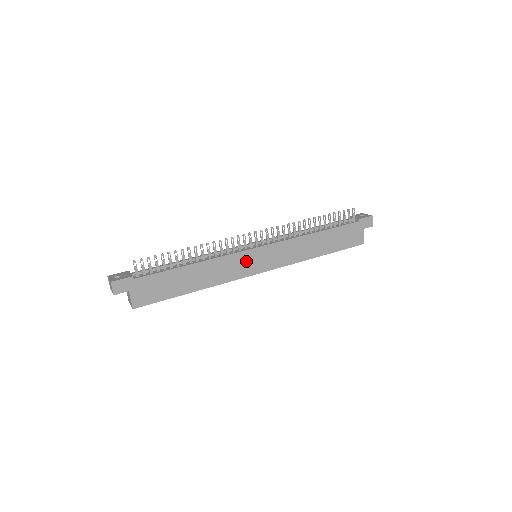
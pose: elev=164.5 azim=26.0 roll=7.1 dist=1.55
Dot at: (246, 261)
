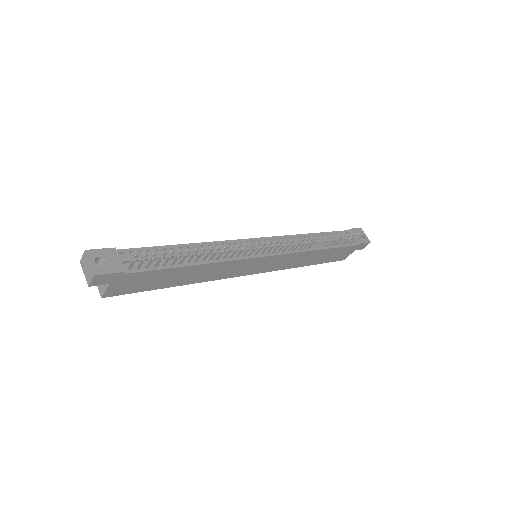
Dot at: (247, 265)
